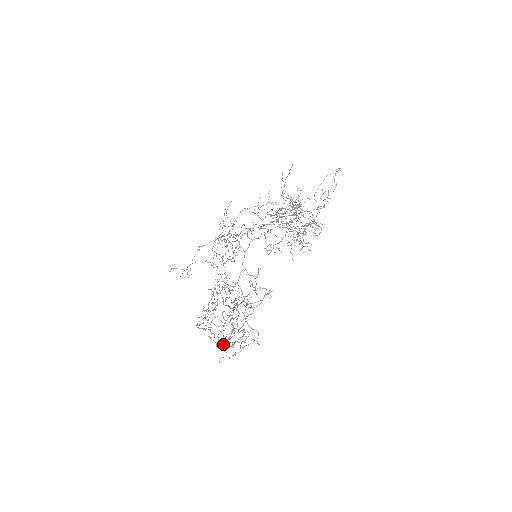
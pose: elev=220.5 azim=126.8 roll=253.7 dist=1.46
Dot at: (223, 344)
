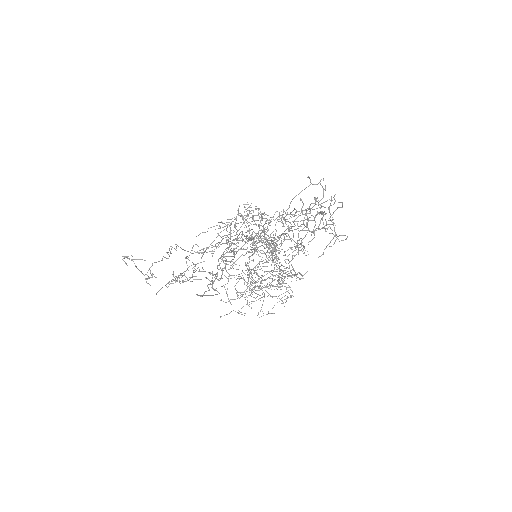
Dot at: (317, 197)
